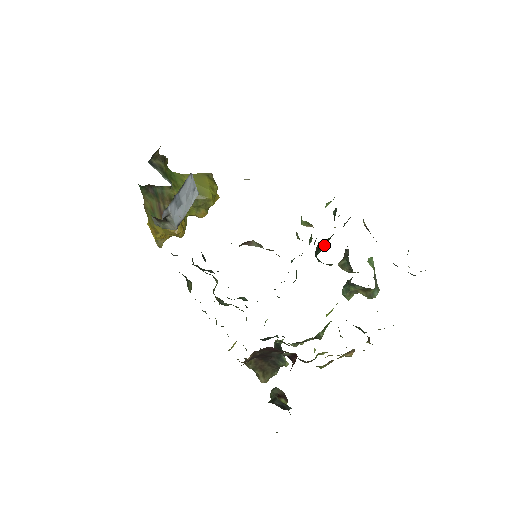
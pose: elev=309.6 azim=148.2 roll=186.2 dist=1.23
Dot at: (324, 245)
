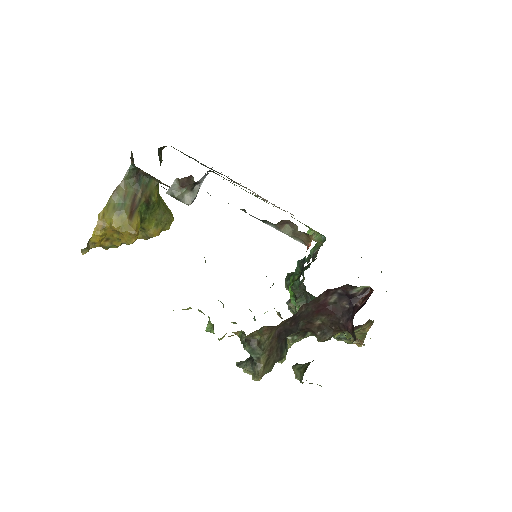
Dot at: (303, 269)
